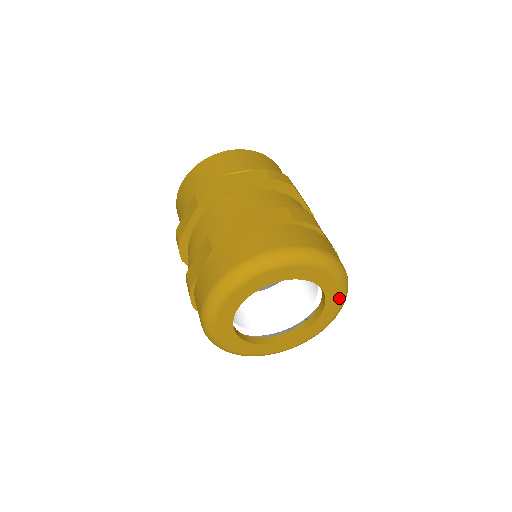
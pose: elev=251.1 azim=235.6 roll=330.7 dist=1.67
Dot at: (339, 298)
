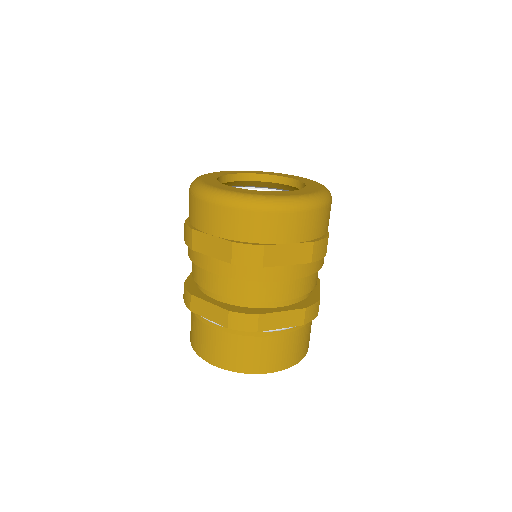
Dot at: (313, 192)
